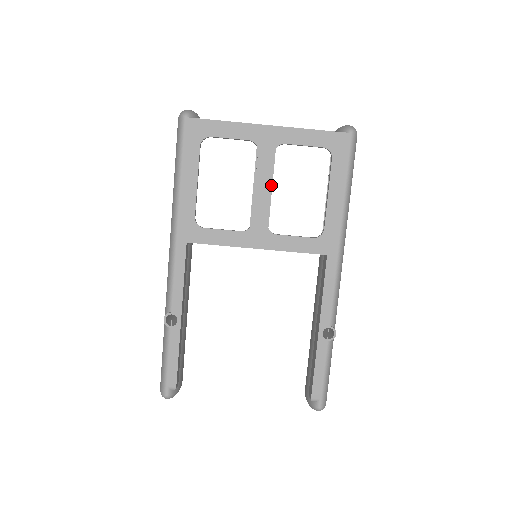
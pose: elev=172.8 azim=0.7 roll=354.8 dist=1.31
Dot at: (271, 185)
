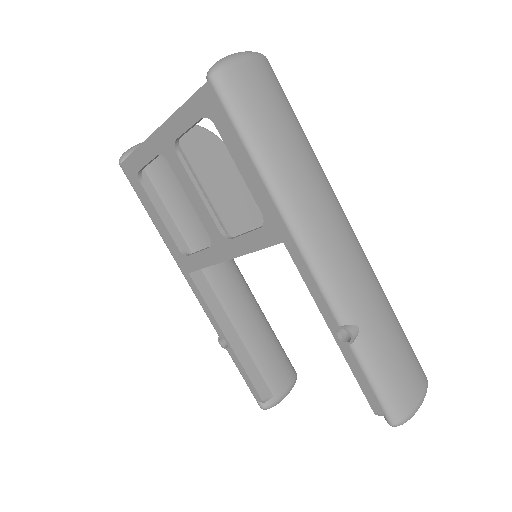
Dot at: (200, 188)
